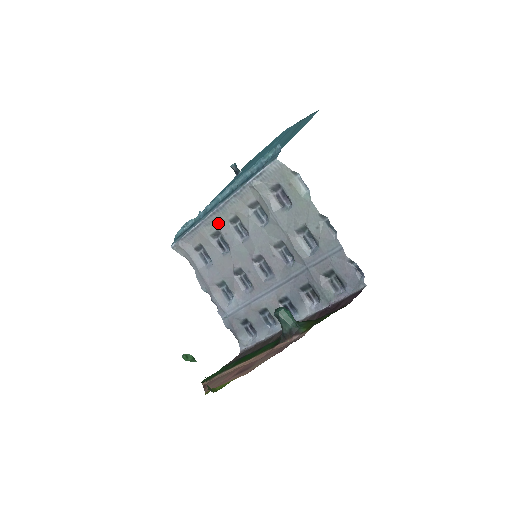
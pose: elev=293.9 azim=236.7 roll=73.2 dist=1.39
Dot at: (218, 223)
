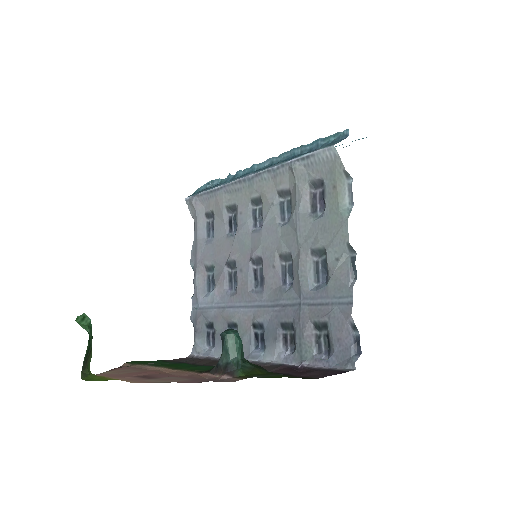
Dot at: (239, 196)
